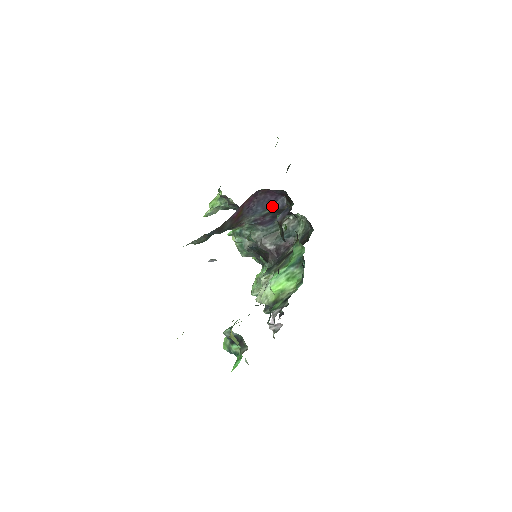
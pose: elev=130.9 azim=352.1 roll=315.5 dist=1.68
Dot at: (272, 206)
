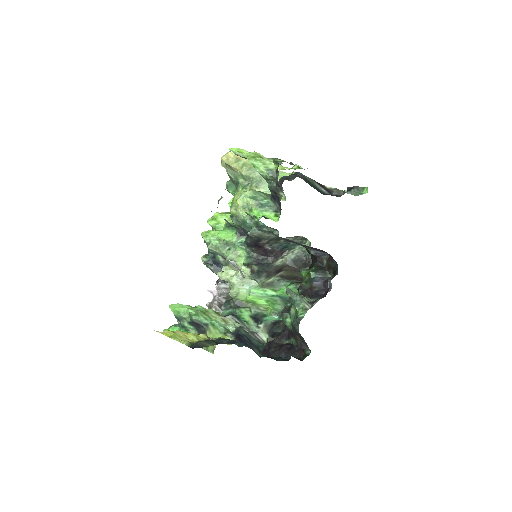
Dot at: (312, 249)
